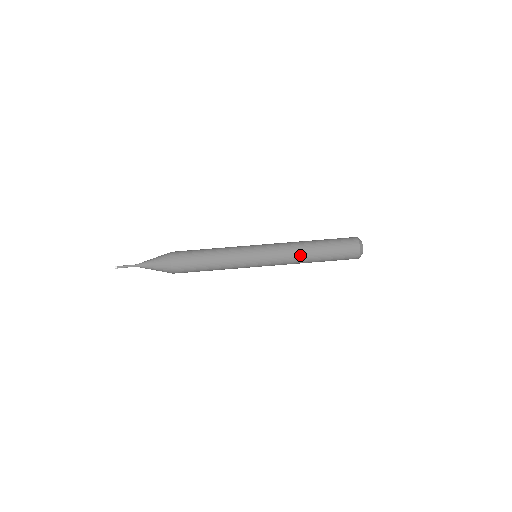
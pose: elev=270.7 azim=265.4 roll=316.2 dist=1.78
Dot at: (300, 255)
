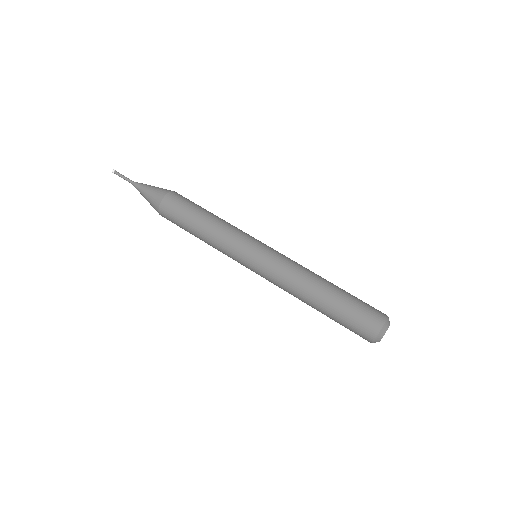
Dot at: (302, 288)
